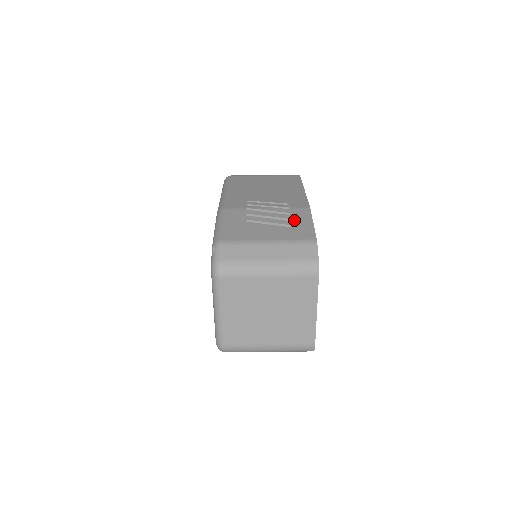
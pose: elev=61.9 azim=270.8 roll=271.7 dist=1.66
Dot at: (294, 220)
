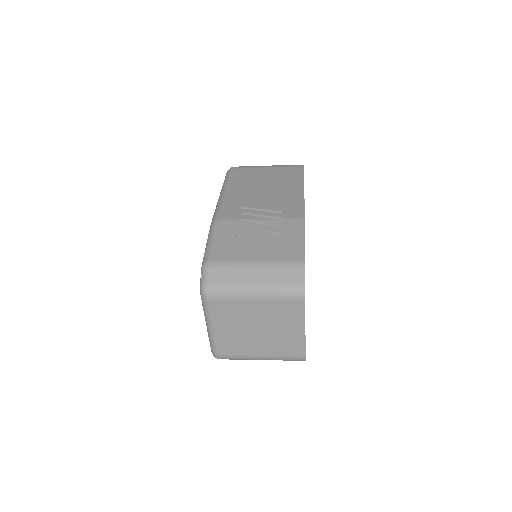
Dot at: (285, 235)
